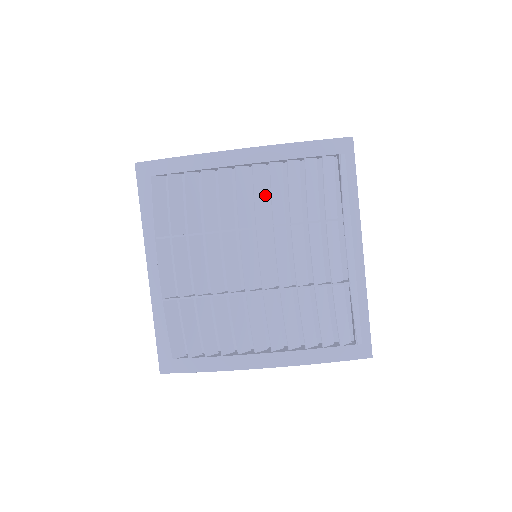
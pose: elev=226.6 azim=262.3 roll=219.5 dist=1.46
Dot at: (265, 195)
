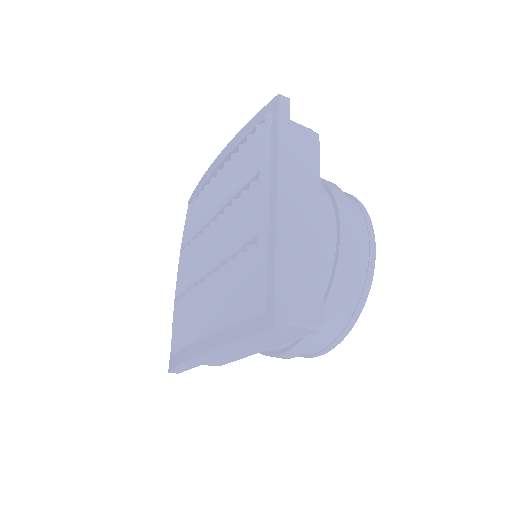
Dot at: occluded
